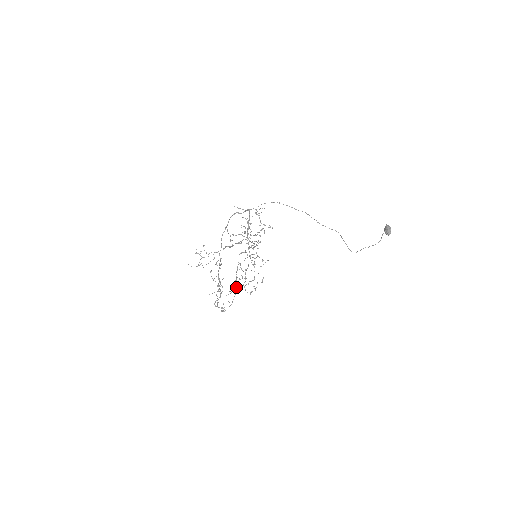
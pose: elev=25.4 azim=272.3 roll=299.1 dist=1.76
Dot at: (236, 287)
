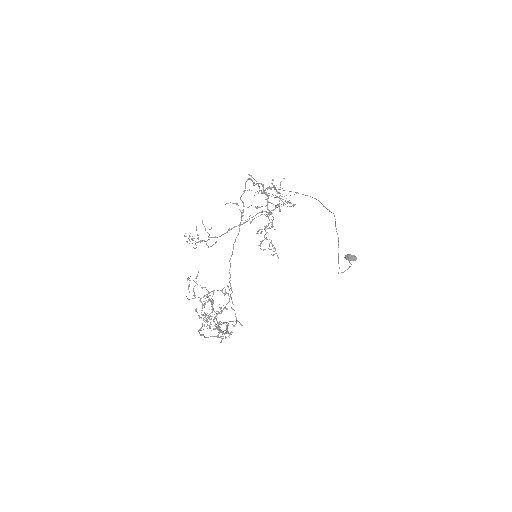
Dot at: occluded
